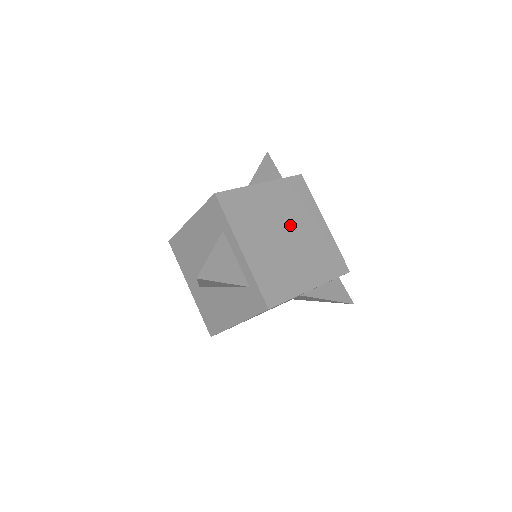
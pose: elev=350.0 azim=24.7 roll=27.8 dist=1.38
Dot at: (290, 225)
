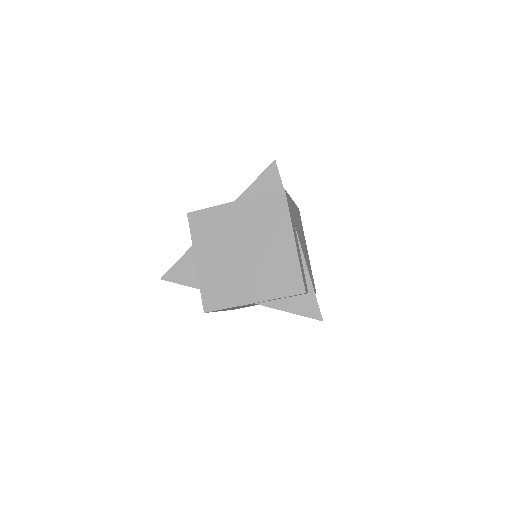
Dot at: (251, 242)
